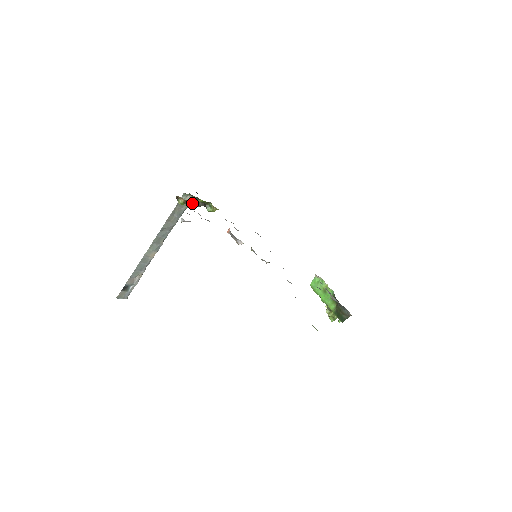
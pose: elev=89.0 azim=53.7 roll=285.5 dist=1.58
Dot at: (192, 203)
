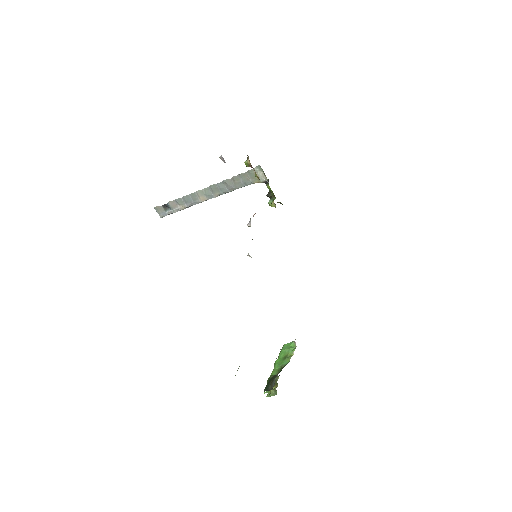
Dot at: (255, 173)
